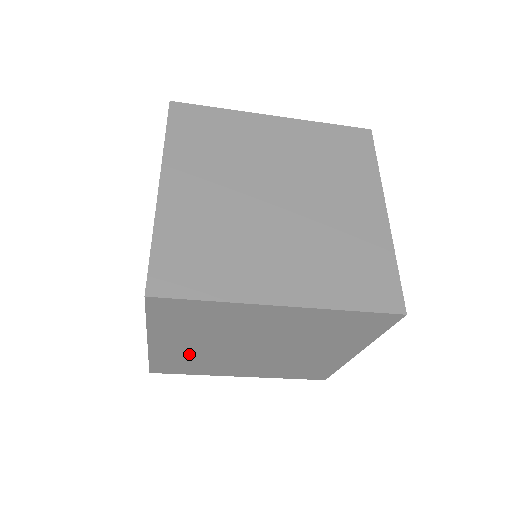
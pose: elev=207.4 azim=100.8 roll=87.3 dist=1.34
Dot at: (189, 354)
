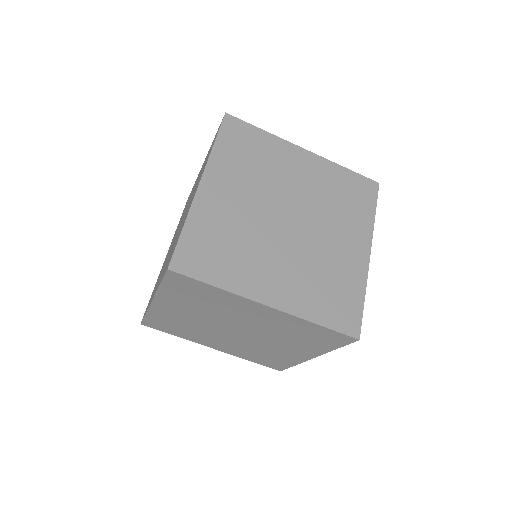
Dot at: (228, 220)
